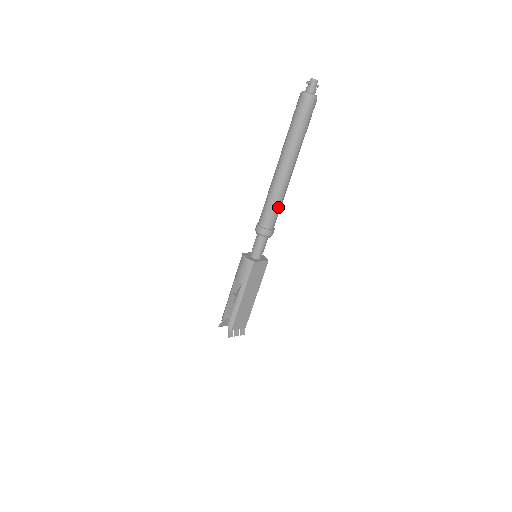
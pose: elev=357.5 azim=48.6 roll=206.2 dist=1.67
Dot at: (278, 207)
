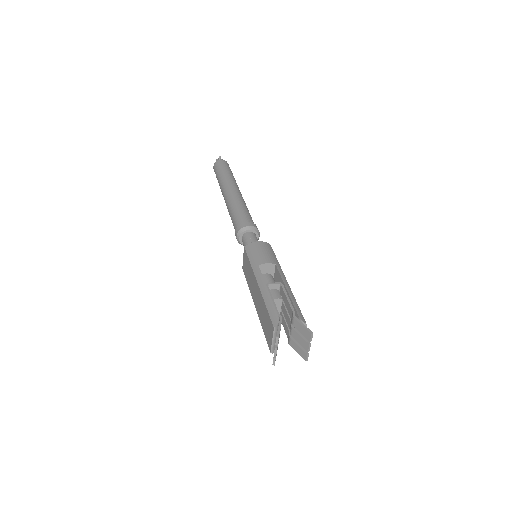
Dot at: occluded
